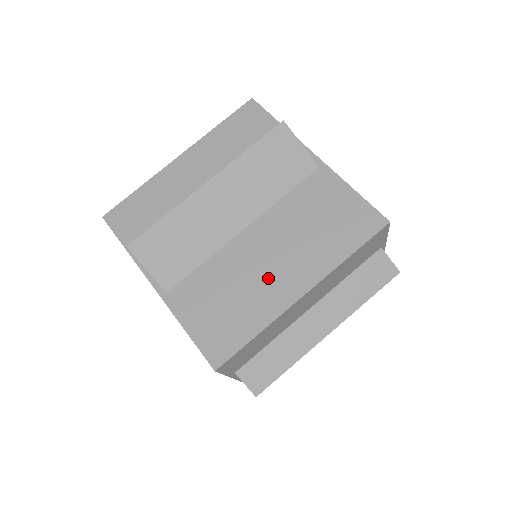
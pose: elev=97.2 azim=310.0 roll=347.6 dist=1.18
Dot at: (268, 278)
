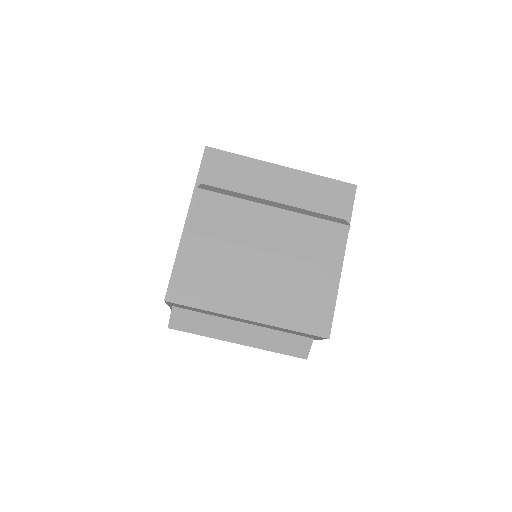
Dot at: (243, 290)
